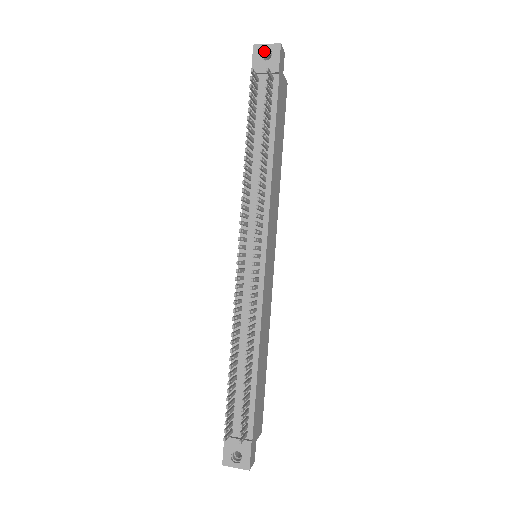
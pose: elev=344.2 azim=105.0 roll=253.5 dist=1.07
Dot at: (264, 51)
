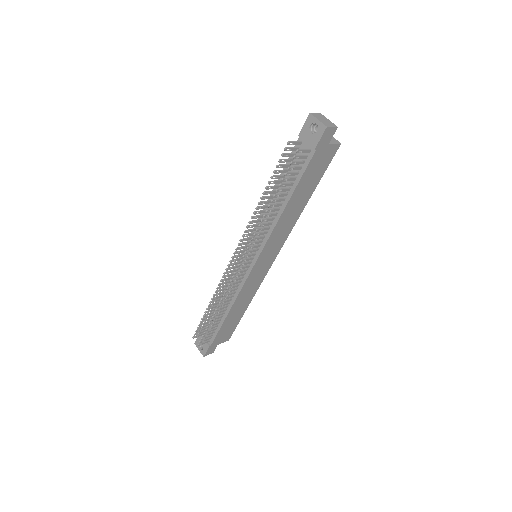
Dot at: (315, 123)
